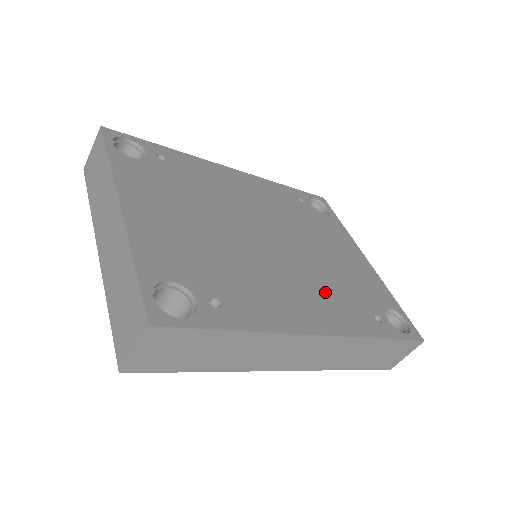
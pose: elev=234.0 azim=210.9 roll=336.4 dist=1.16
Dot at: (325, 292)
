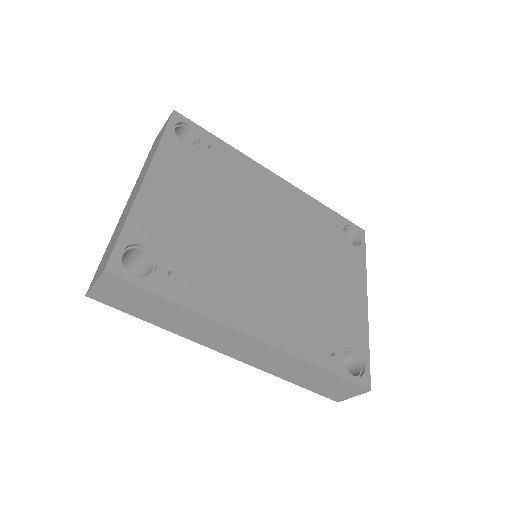
Dot at: (291, 308)
